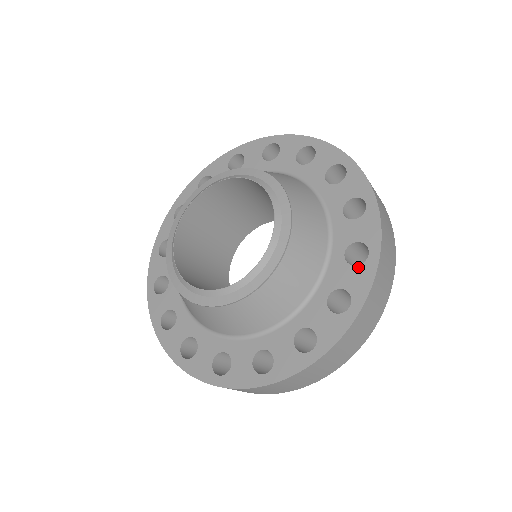
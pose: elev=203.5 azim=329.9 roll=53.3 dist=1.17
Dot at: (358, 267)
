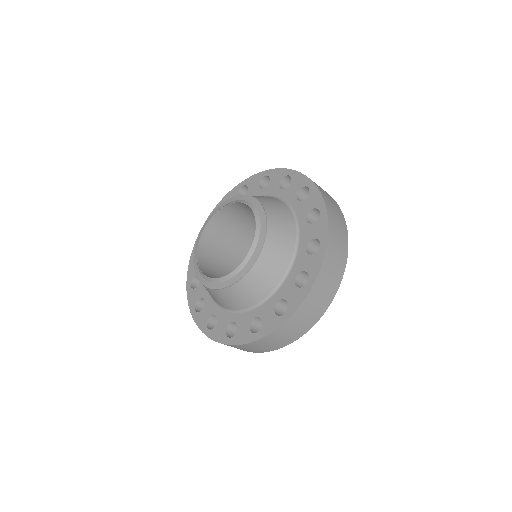
Dot at: (313, 255)
